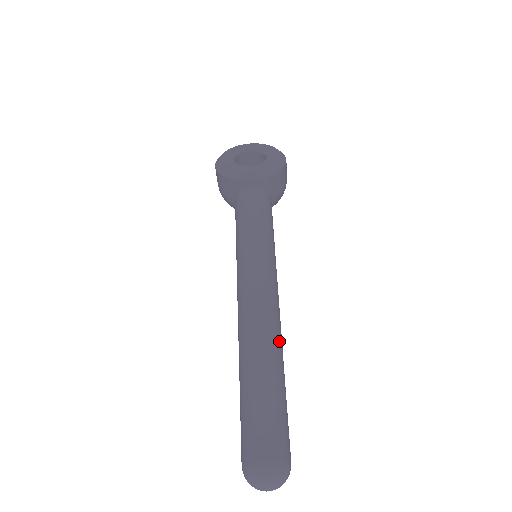
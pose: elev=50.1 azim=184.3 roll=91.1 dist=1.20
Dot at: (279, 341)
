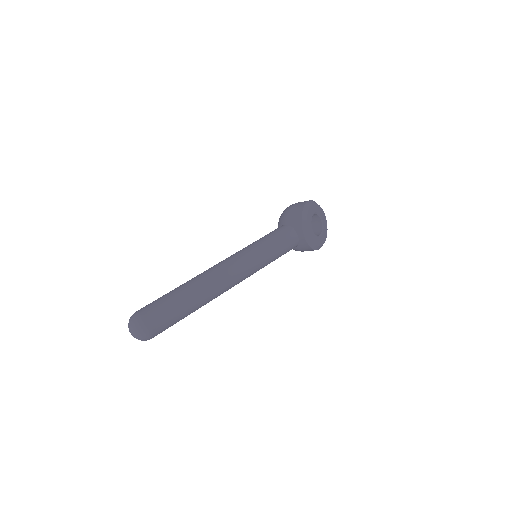
Dot at: occluded
